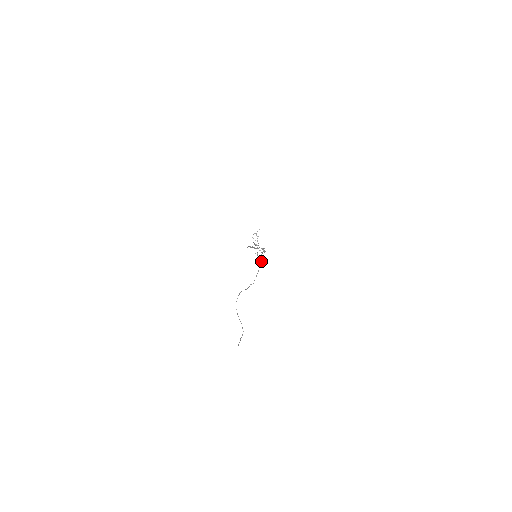
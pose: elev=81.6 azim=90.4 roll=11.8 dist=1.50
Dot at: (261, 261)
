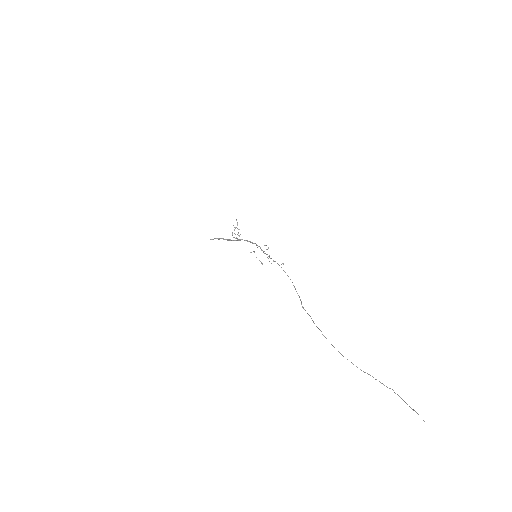
Dot at: occluded
